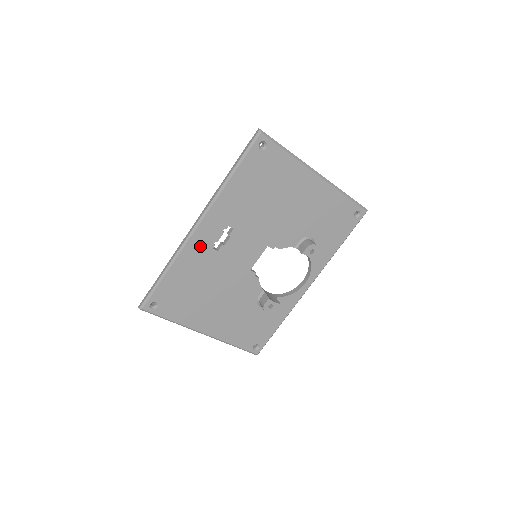
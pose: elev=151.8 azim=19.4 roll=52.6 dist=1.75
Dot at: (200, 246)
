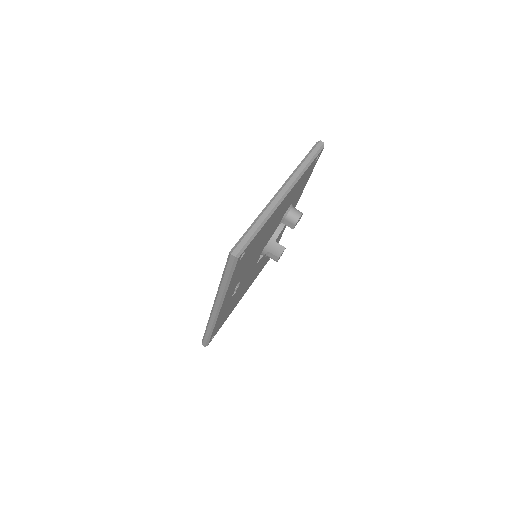
Dot at: occluded
